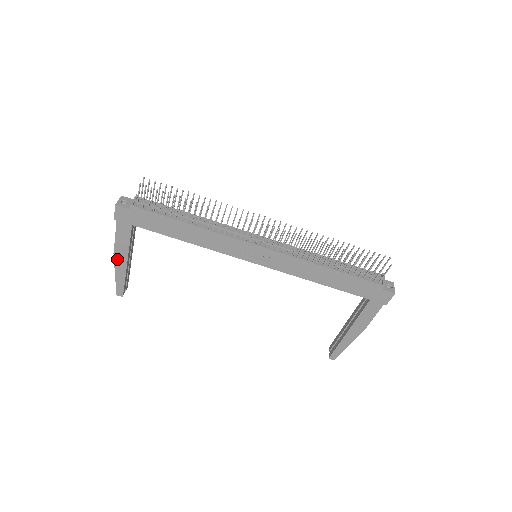
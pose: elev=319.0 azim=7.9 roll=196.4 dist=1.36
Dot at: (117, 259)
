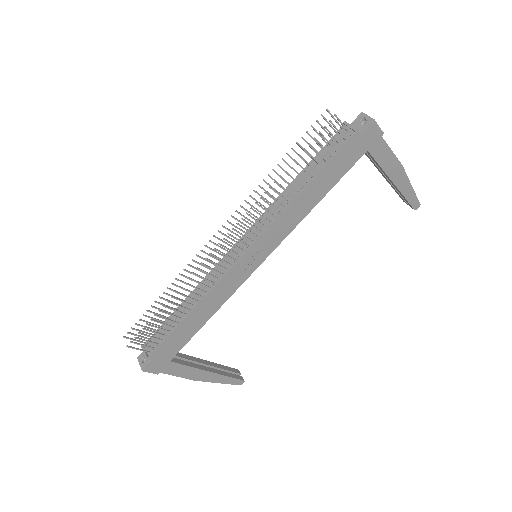
Dot at: (202, 379)
